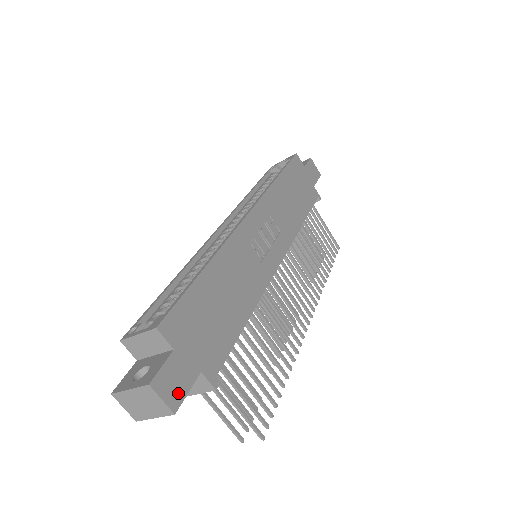
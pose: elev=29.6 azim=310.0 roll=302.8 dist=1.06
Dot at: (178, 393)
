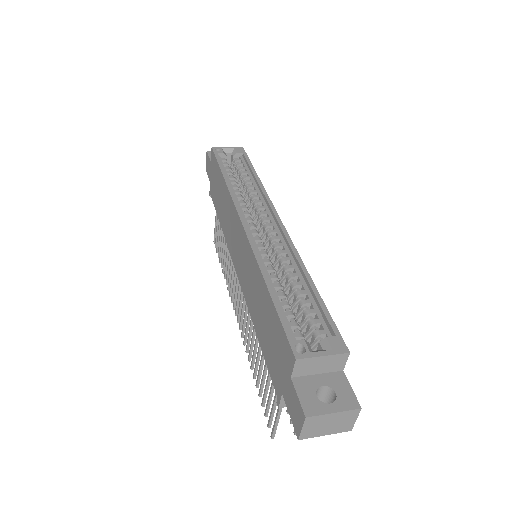
Dot at: occluded
